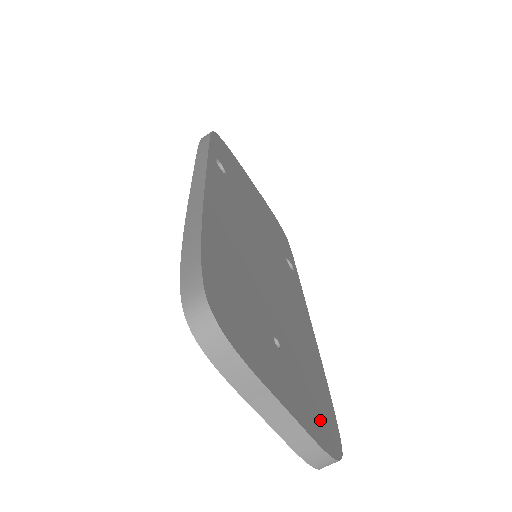
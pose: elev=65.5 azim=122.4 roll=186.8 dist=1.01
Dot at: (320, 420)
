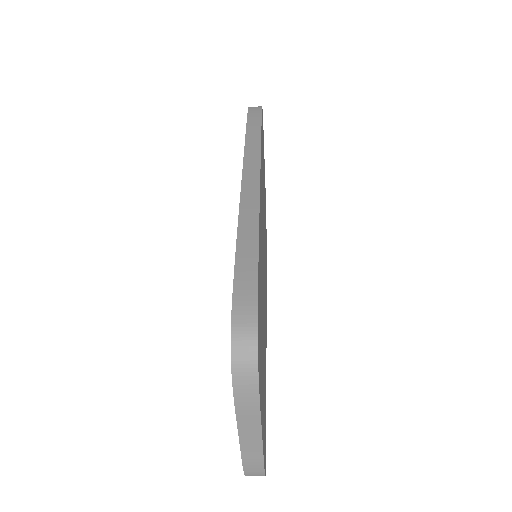
Dot at: occluded
